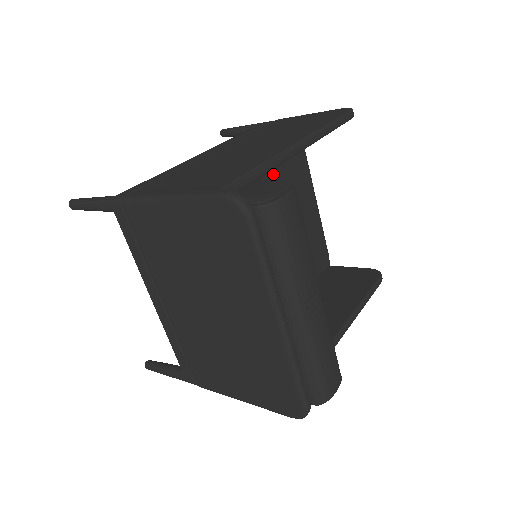
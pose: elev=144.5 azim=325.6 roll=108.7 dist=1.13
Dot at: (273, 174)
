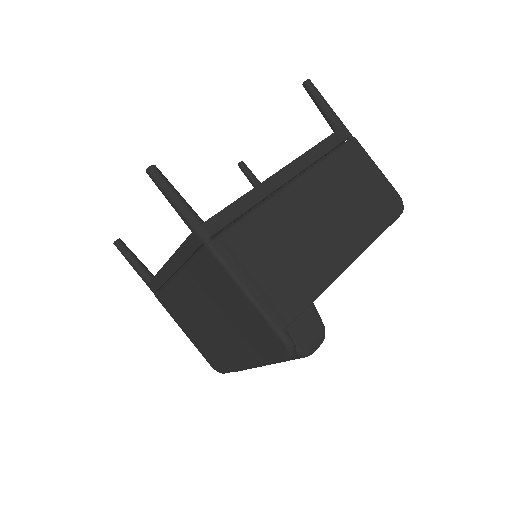
Dot at: occluded
